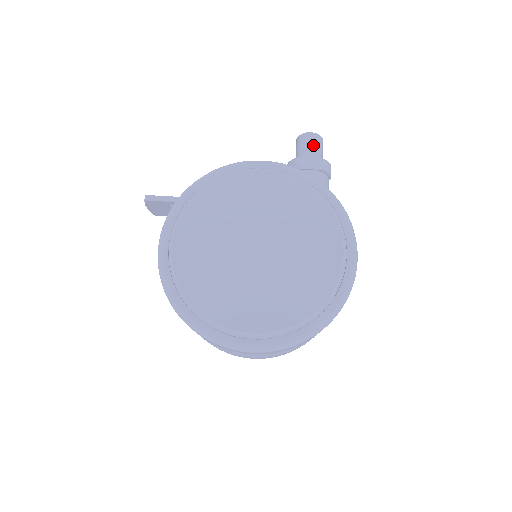
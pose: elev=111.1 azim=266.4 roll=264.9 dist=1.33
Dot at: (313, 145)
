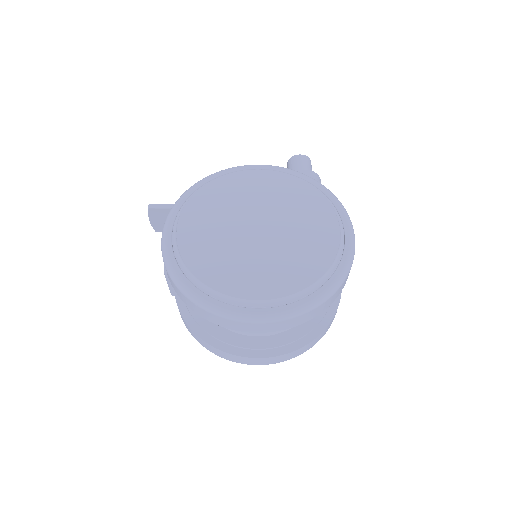
Dot at: (303, 163)
